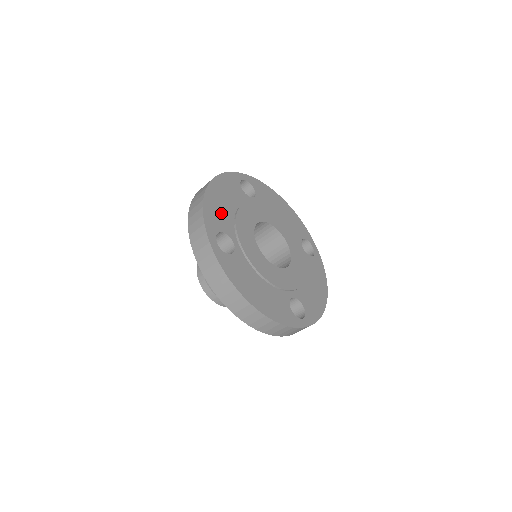
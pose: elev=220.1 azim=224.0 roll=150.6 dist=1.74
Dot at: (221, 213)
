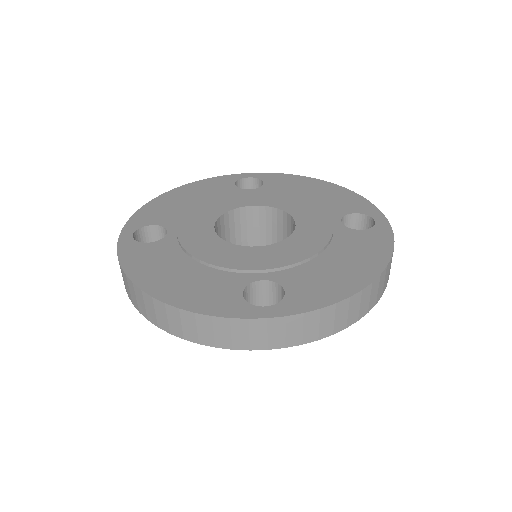
Dot at: (170, 210)
